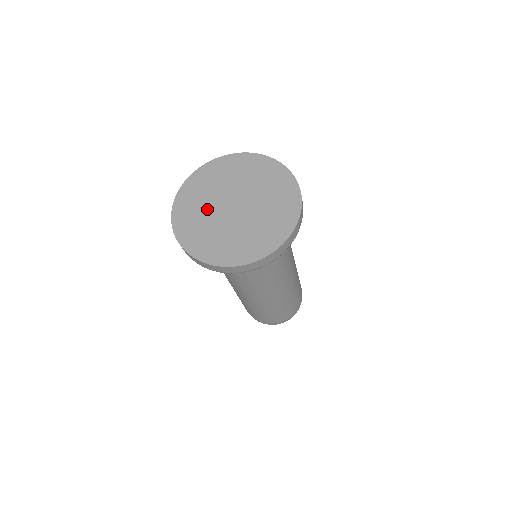
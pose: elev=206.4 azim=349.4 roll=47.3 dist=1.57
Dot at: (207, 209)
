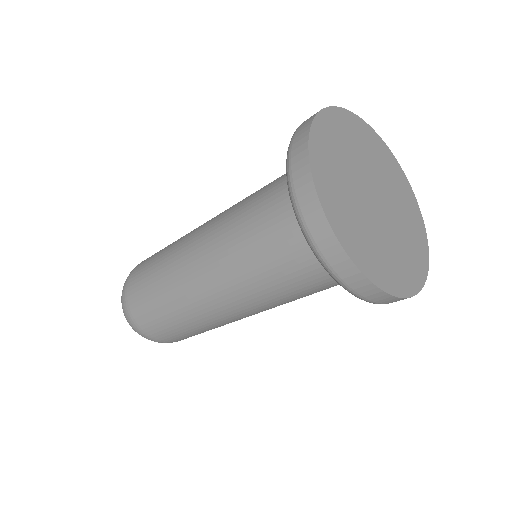
Dot at: (350, 168)
